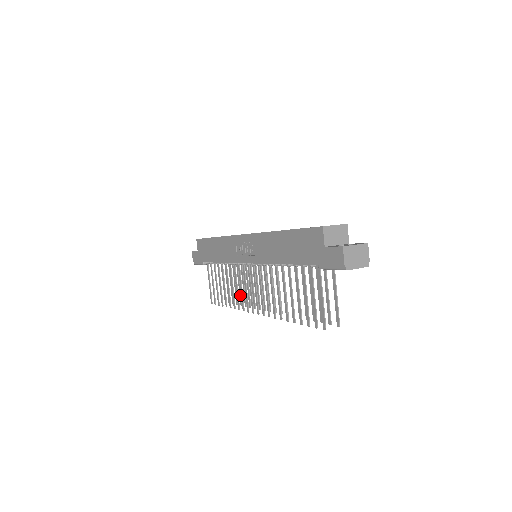
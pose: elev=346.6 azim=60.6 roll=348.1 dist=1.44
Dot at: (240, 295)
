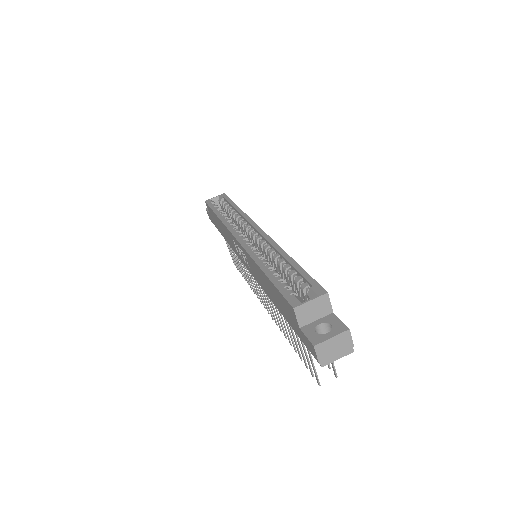
Dot at: occluded
